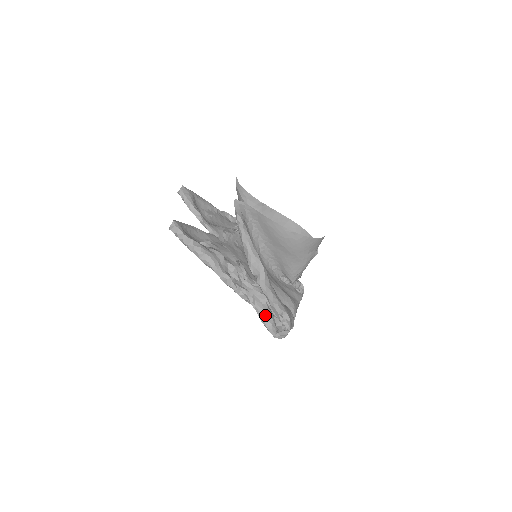
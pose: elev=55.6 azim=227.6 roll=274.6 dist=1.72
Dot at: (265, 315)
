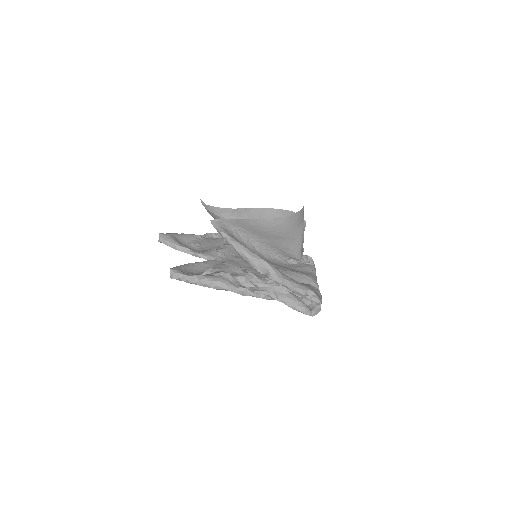
Dot at: (293, 302)
